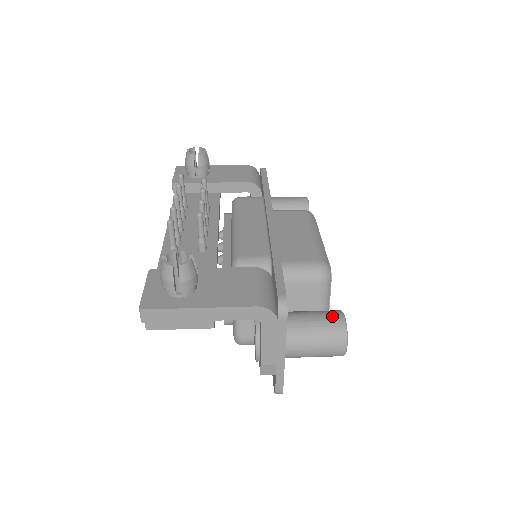
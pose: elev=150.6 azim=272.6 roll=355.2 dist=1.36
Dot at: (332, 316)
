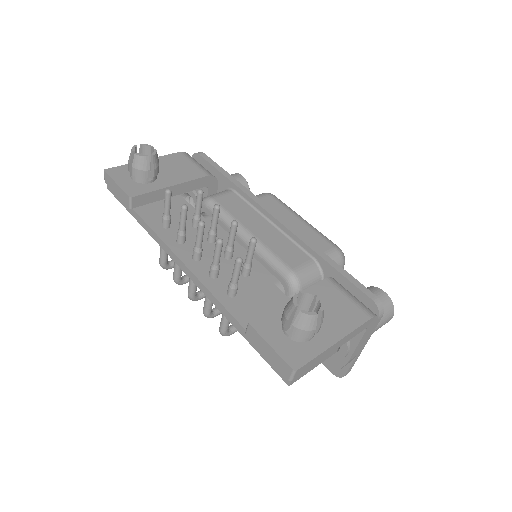
Dot at: (378, 295)
